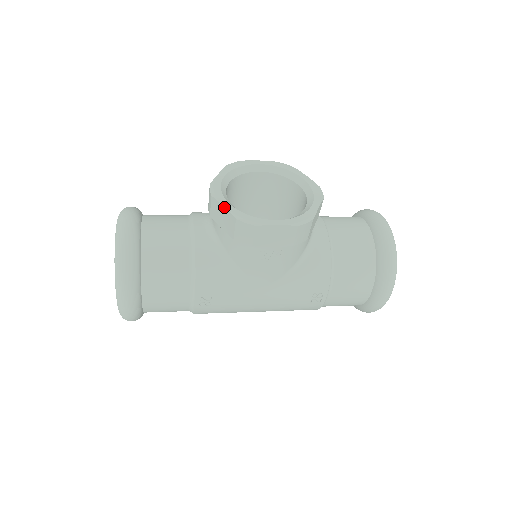
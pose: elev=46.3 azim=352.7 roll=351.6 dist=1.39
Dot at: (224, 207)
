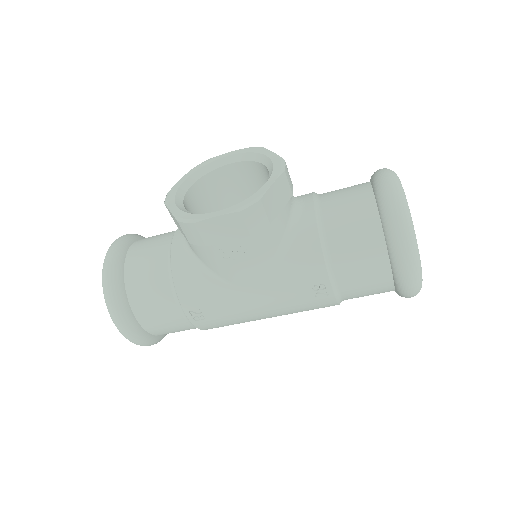
Dot at: (170, 212)
